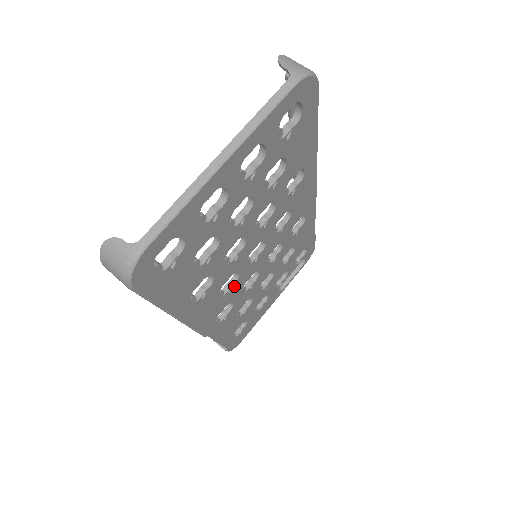
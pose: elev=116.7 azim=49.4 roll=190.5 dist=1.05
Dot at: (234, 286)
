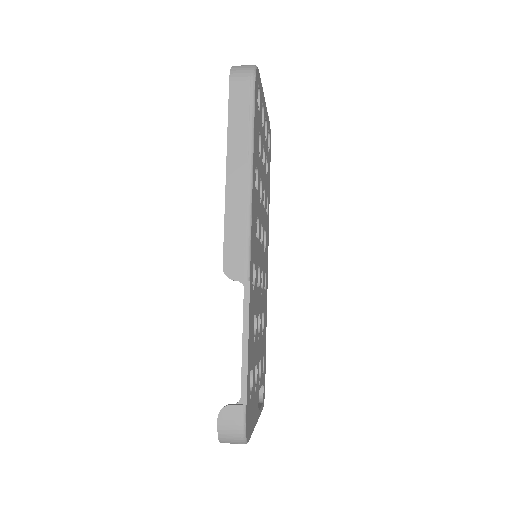
Dot at: (257, 245)
